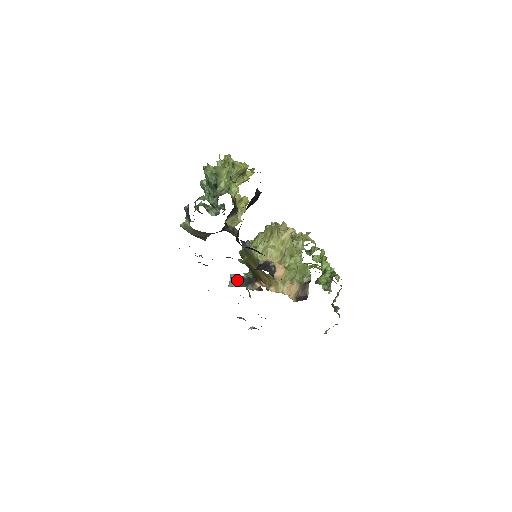
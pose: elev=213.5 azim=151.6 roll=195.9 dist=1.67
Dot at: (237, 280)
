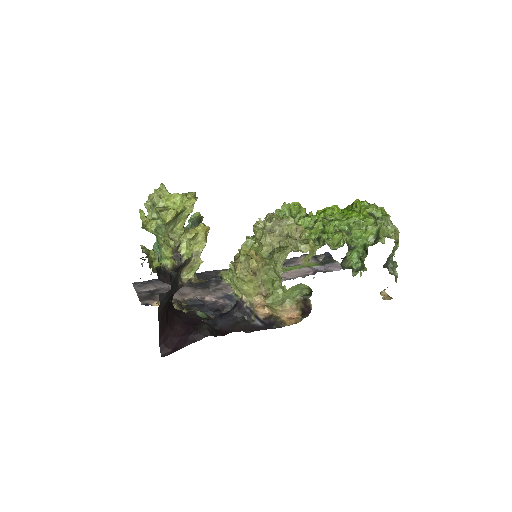
Dot at: occluded
